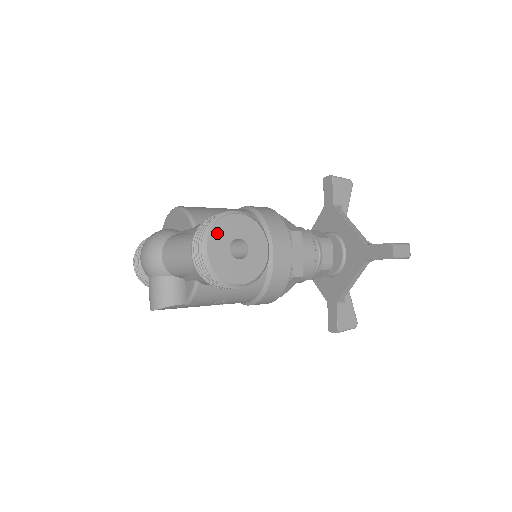
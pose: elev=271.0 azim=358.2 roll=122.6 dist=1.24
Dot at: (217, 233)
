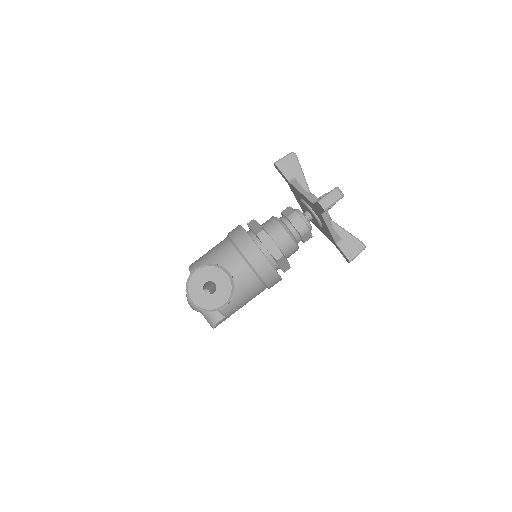
Dot at: (192, 289)
